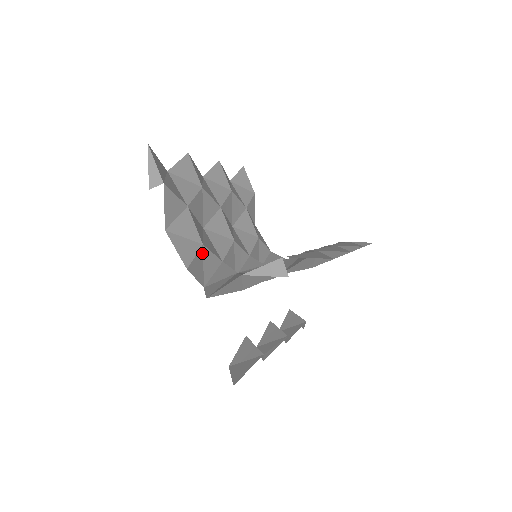
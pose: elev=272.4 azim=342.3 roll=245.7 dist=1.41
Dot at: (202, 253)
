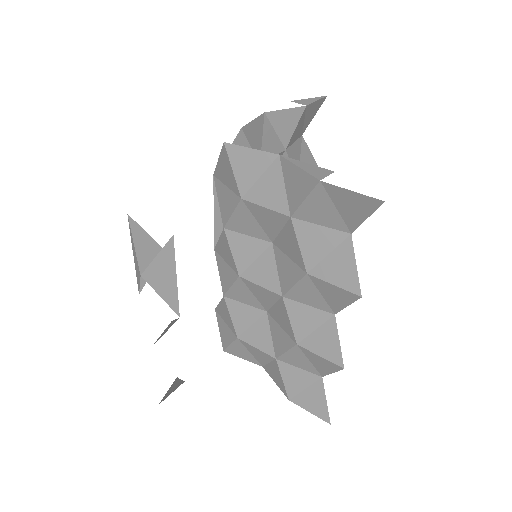
Dot at: occluded
